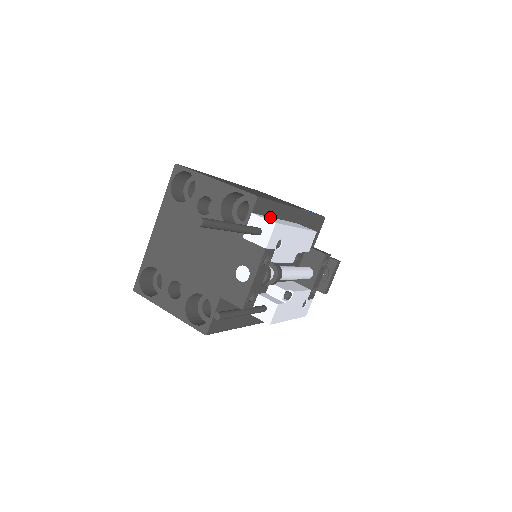
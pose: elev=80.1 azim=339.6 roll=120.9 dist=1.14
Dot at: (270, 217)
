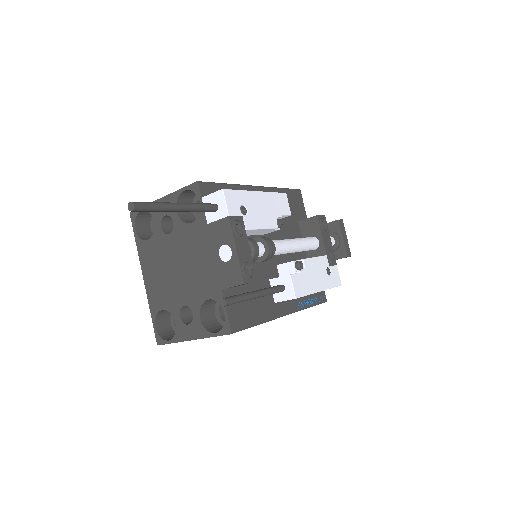
Dot at: occluded
